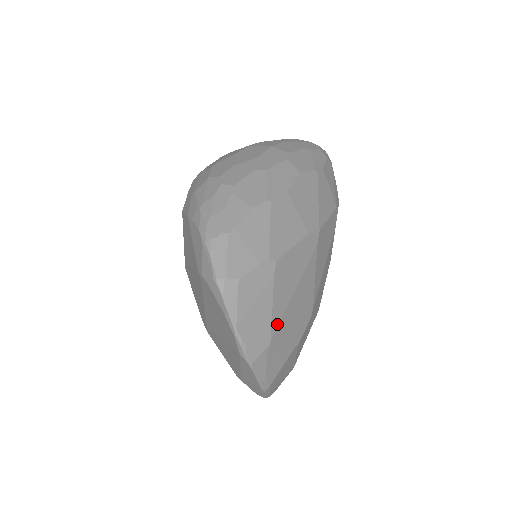
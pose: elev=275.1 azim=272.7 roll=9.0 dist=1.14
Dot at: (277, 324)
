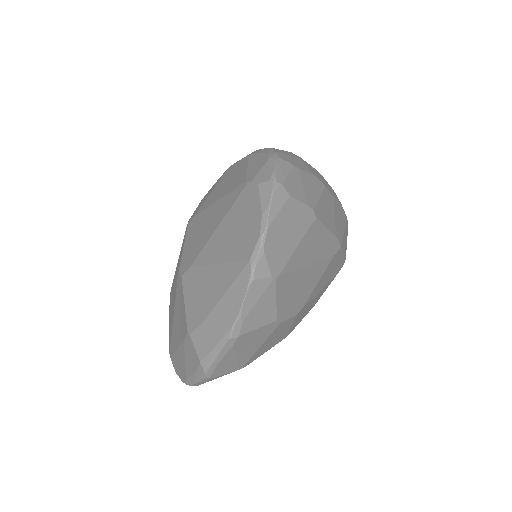
Dot at: (288, 270)
